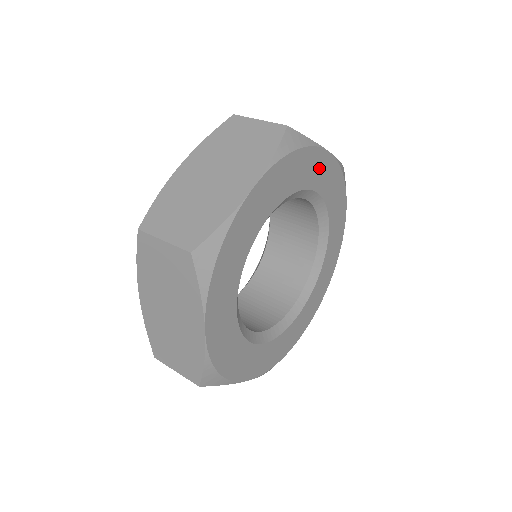
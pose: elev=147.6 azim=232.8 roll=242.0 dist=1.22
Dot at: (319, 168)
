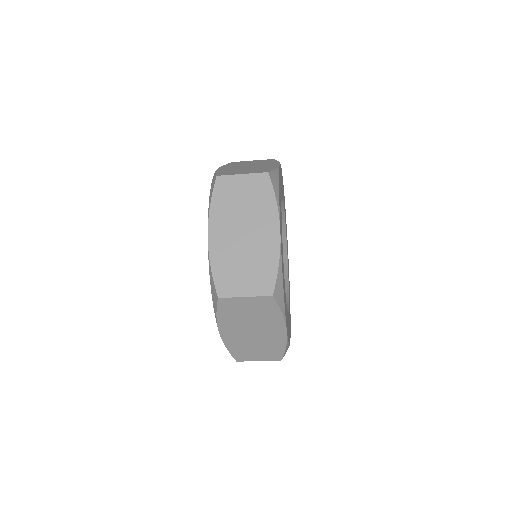
Dot at: (288, 263)
